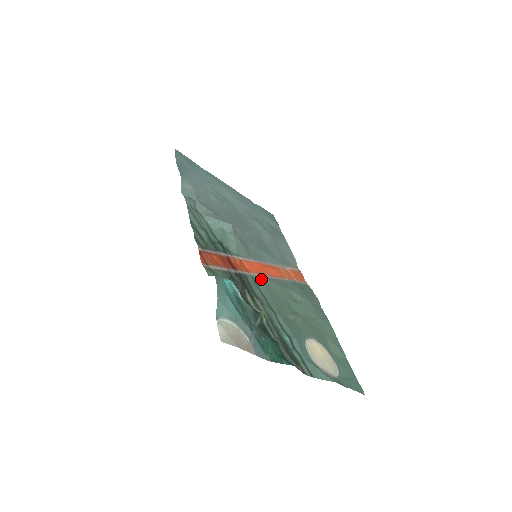
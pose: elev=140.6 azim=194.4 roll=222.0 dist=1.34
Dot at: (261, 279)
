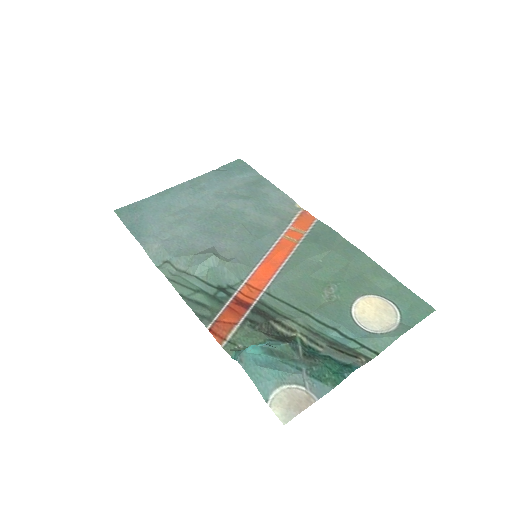
Dot at: (276, 285)
